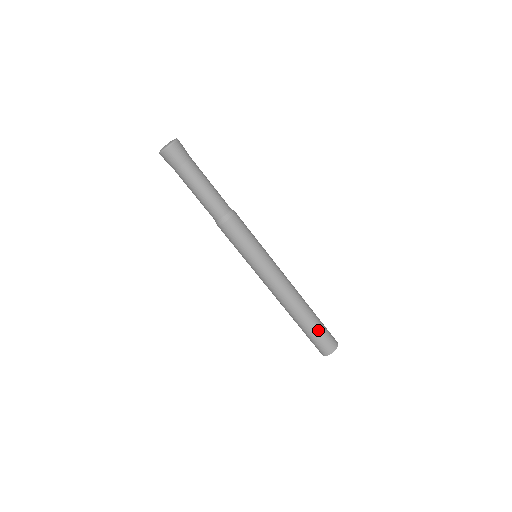
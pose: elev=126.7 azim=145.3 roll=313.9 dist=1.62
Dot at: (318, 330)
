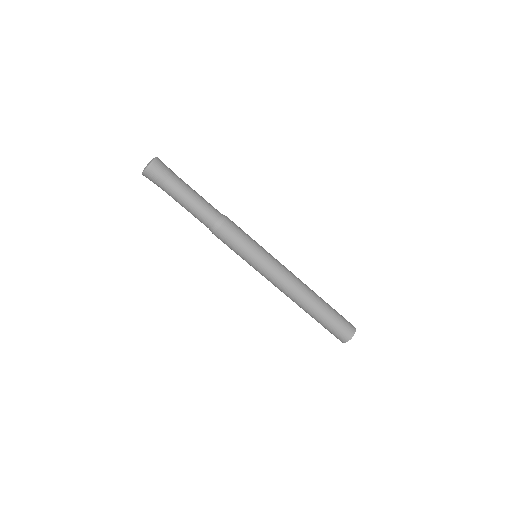
Dot at: (330, 320)
